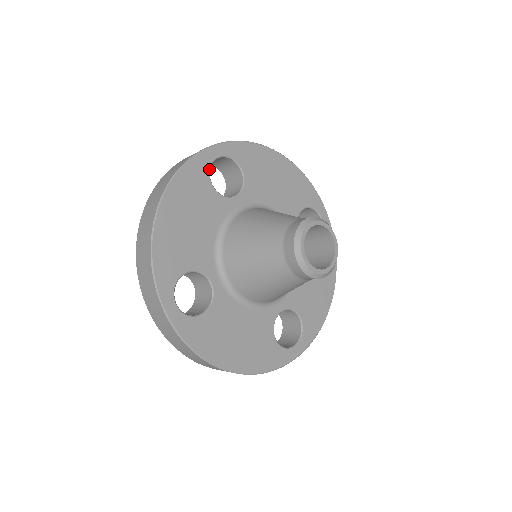
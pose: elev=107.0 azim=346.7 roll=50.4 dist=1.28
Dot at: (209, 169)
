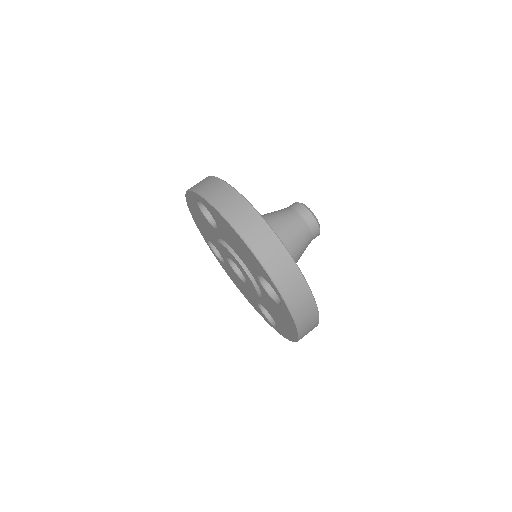
Dot at: occluded
